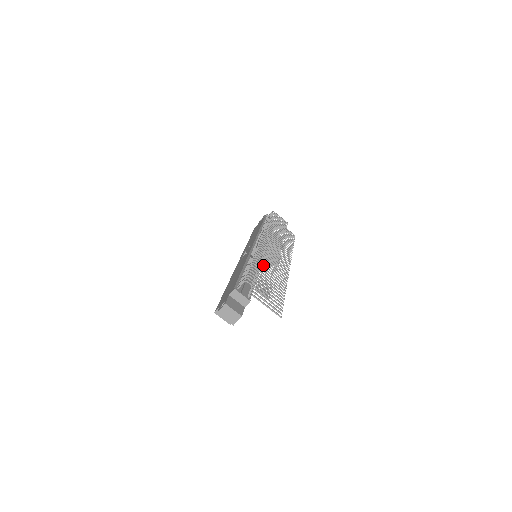
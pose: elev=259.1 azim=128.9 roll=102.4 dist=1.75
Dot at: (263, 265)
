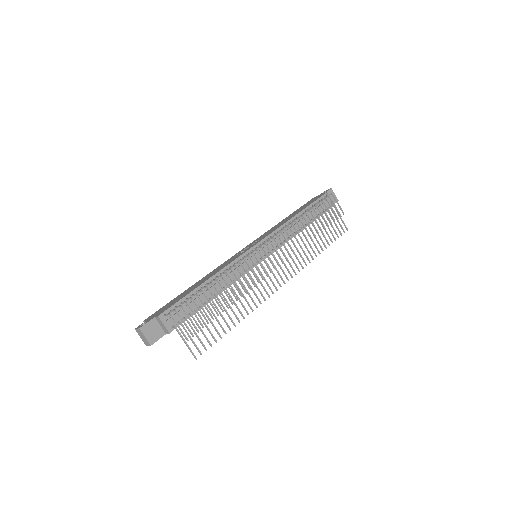
Dot at: (223, 290)
